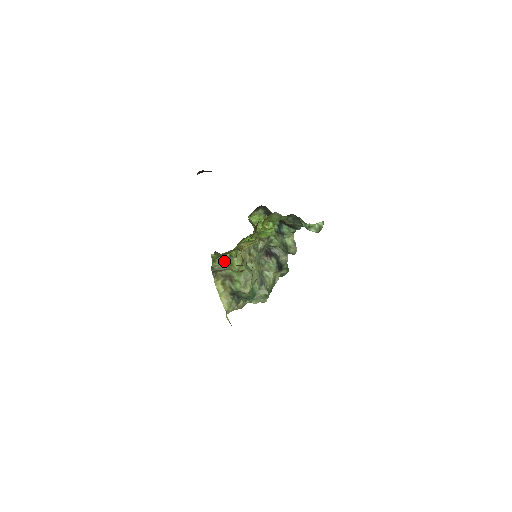
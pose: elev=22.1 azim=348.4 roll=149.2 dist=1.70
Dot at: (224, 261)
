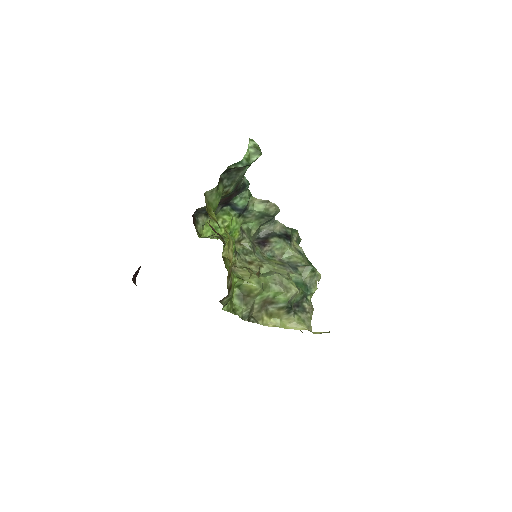
Dot at: (241, 299)
